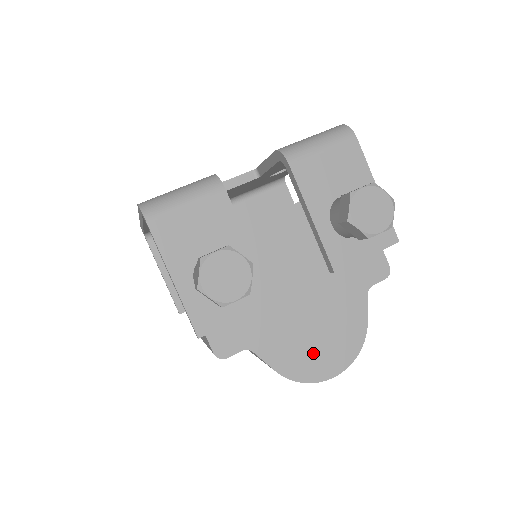
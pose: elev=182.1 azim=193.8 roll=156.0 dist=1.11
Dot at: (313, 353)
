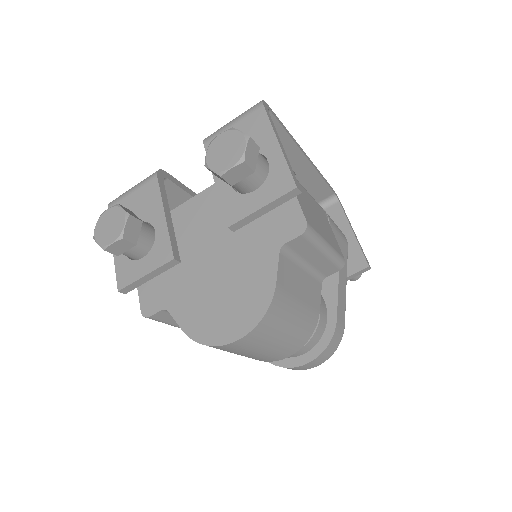
Dot at: (218, 315)
